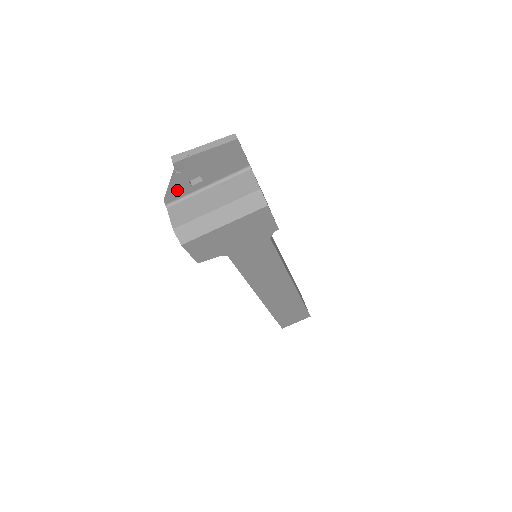
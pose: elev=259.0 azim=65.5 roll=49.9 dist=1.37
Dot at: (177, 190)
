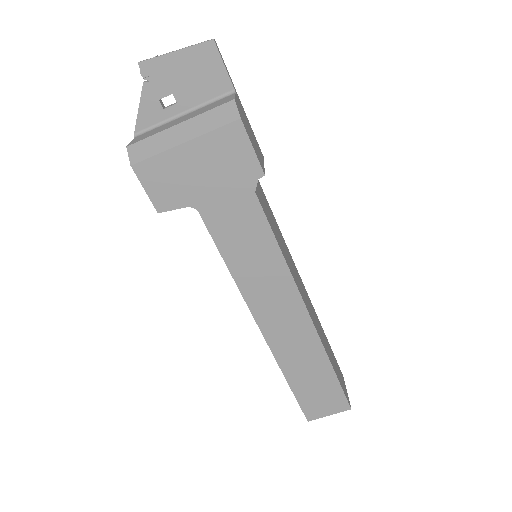
Dot at: (147, 112)
